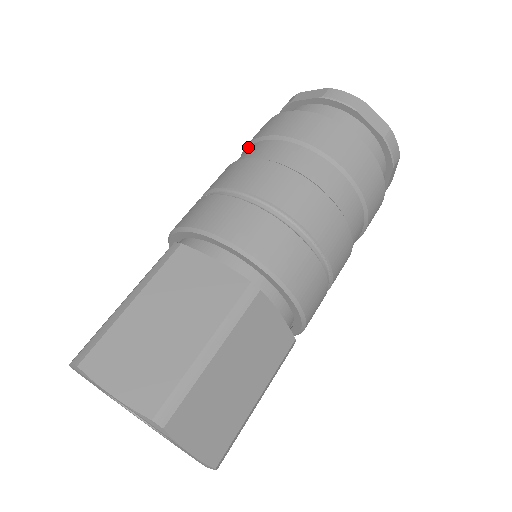
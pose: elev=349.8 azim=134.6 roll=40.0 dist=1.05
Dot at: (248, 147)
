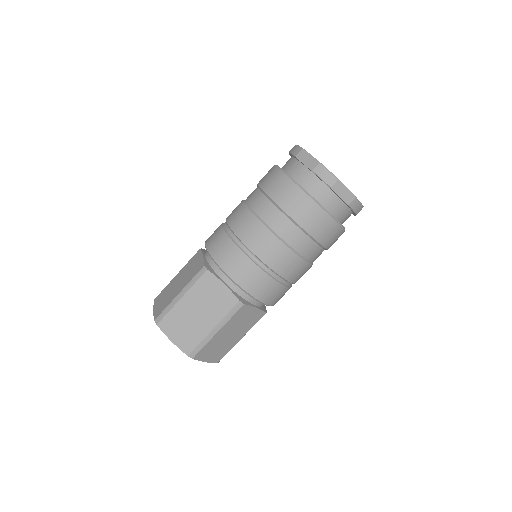
Dot at: occluded
